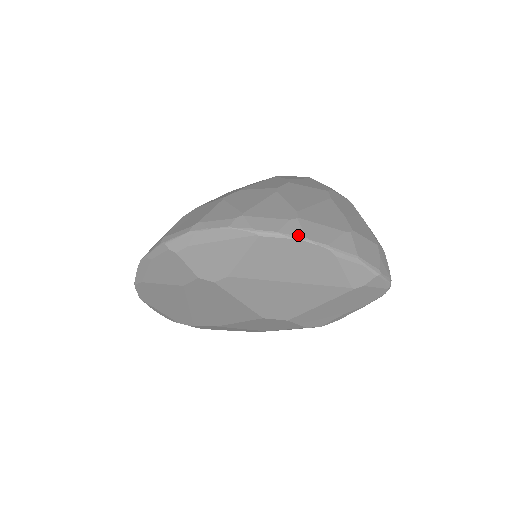
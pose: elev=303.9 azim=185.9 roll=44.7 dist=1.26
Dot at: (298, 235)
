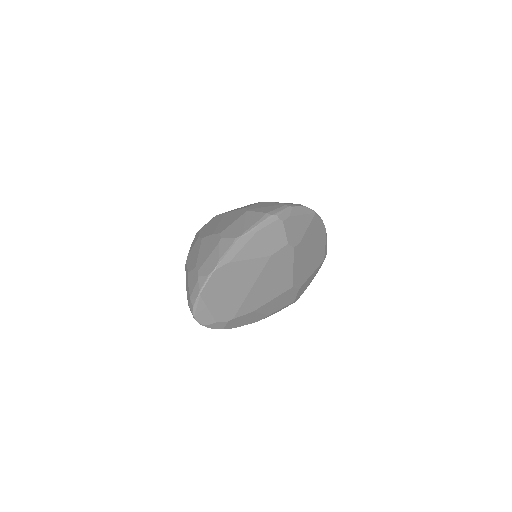
Dot at: occluded
